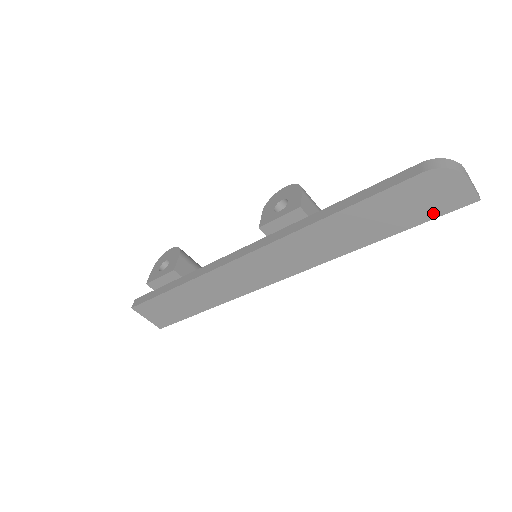
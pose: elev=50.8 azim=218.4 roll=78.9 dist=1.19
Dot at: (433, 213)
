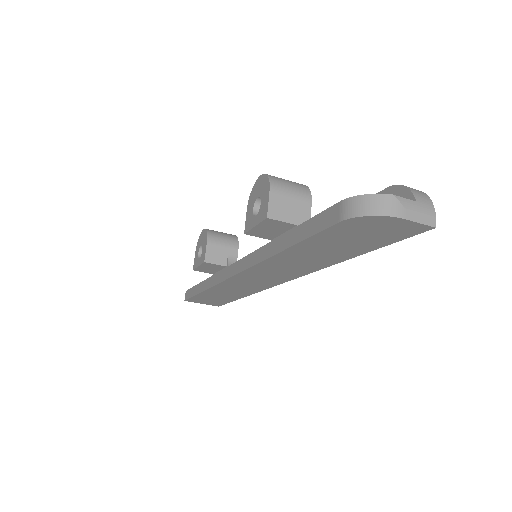
Dot at: (386, 241)
